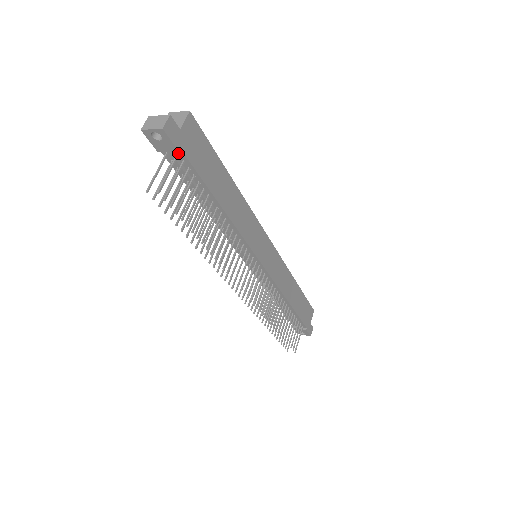
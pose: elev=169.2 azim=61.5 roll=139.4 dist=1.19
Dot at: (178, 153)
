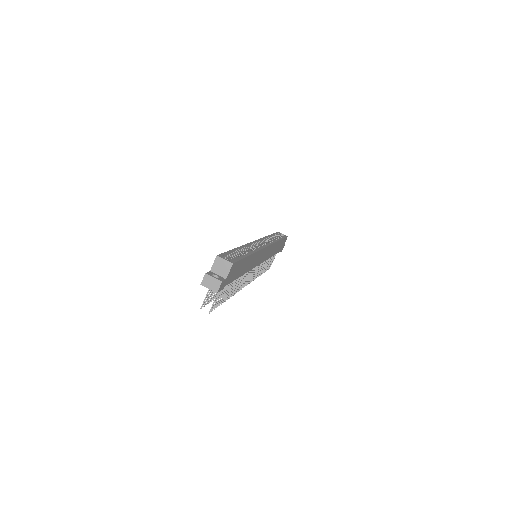
Dot at: occluded
